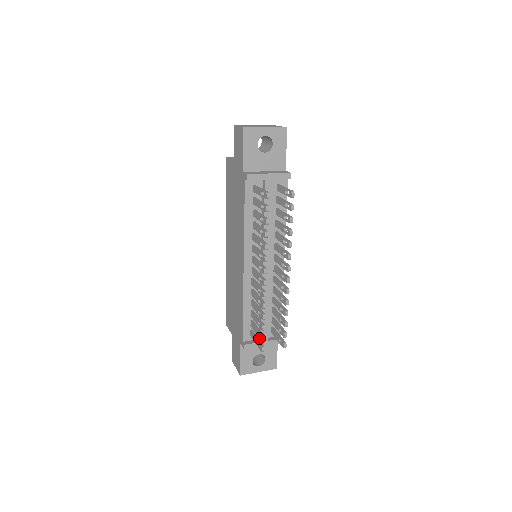
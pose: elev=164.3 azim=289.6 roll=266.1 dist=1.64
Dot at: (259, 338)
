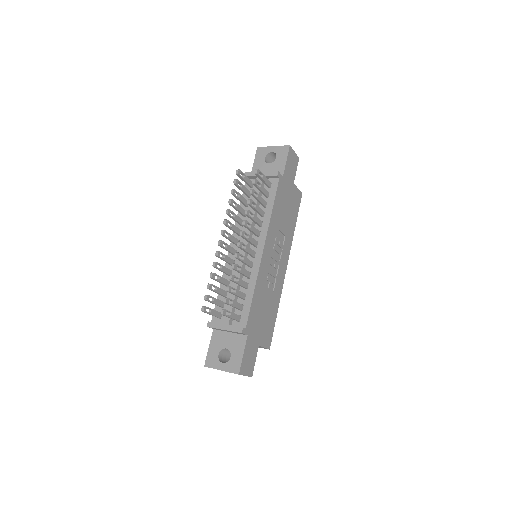
Dot at: (208, 301)
